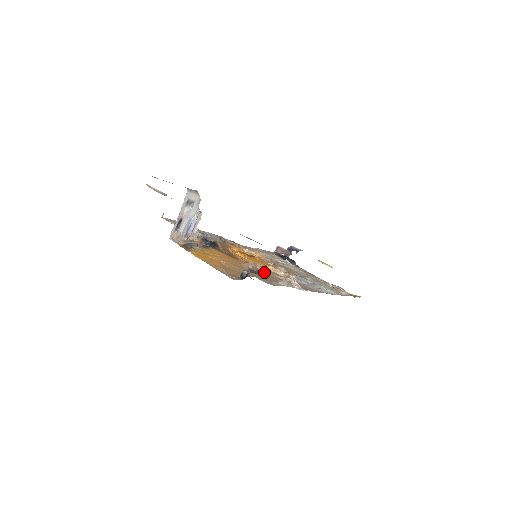
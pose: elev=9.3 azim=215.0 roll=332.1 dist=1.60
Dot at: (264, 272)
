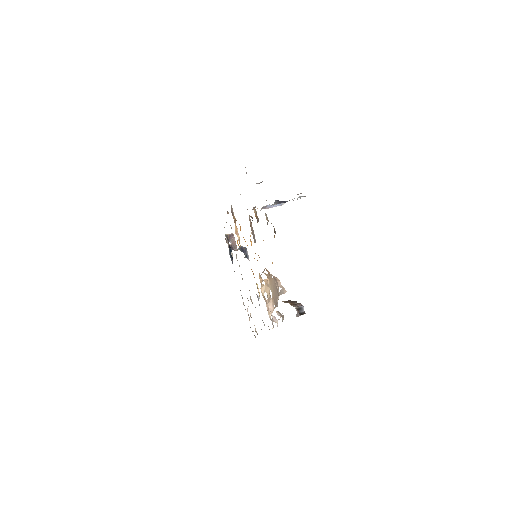
Dot at: occluded
